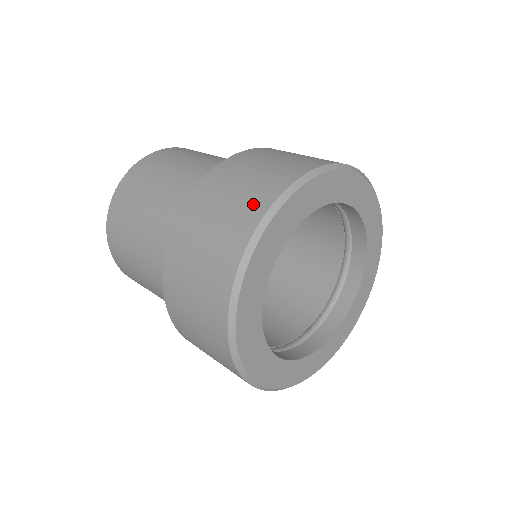
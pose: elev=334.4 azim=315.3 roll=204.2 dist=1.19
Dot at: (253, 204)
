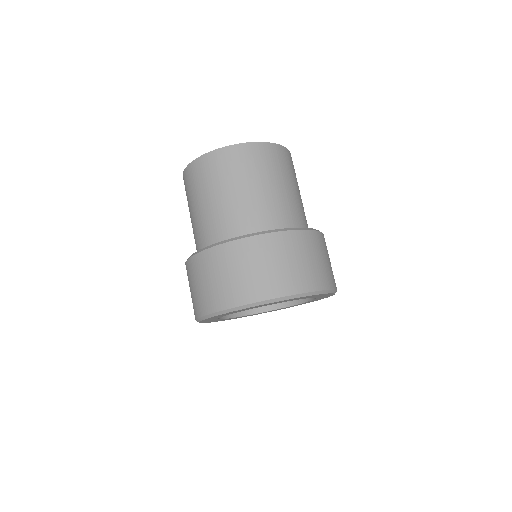
Dot at: (254, 290)
